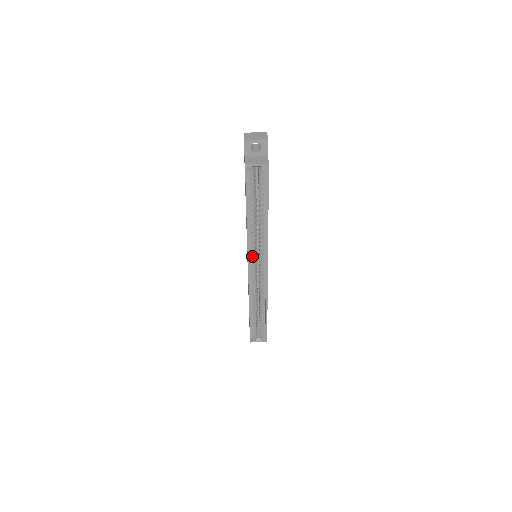
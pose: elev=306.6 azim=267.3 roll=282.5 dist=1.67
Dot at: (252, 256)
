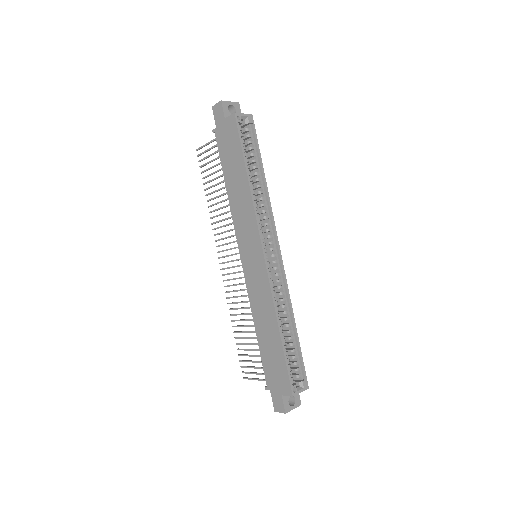
Dot at: (262, 236)
